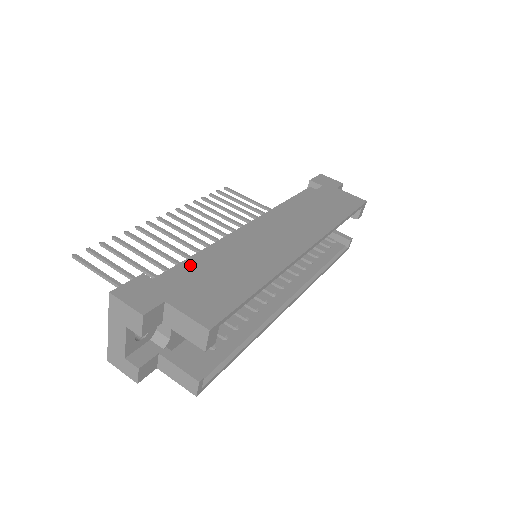
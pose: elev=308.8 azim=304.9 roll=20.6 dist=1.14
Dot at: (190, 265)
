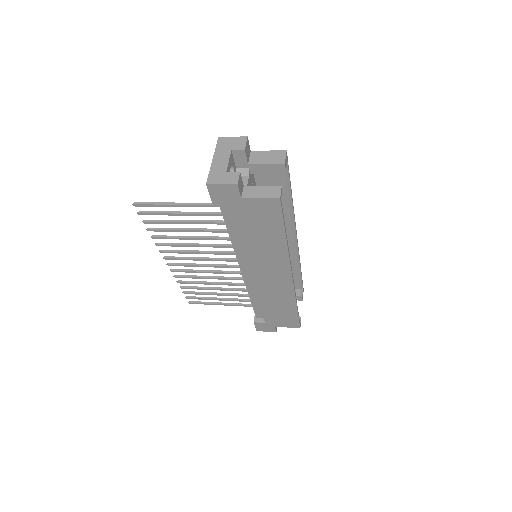
Dot at: occluded
